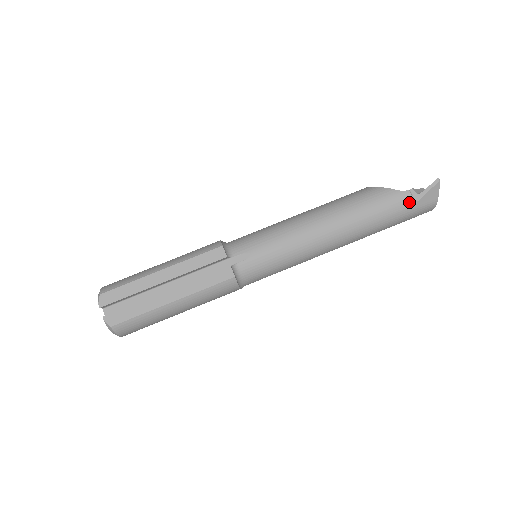
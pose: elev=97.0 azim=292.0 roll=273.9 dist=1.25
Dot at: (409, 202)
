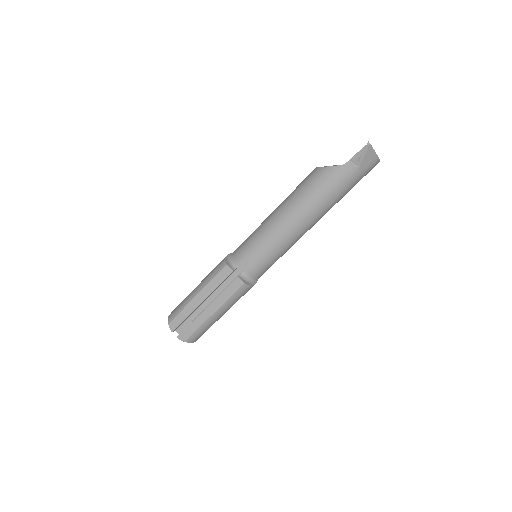
Dot at: (352, 171)
